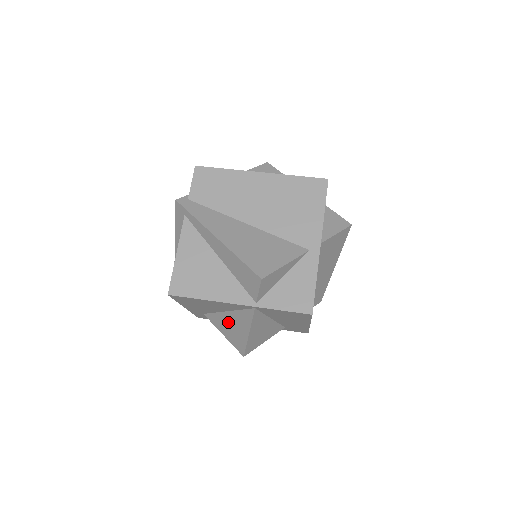
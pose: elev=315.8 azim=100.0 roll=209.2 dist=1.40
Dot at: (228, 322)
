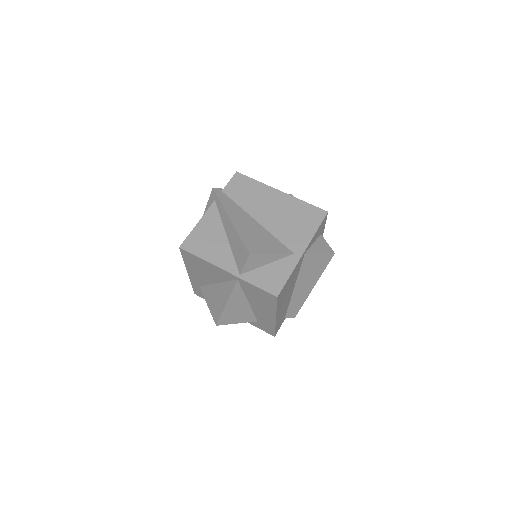
Dot at: (215, 293)
